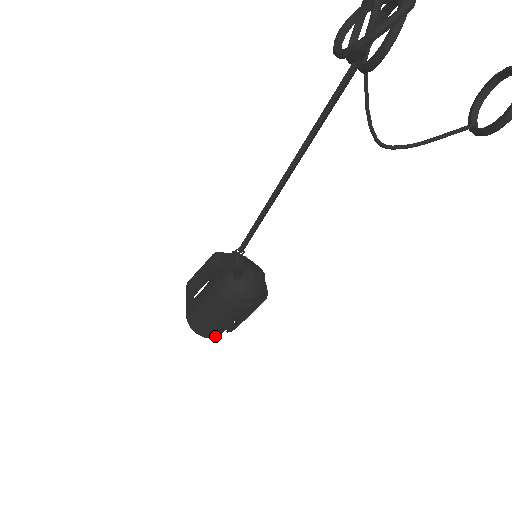
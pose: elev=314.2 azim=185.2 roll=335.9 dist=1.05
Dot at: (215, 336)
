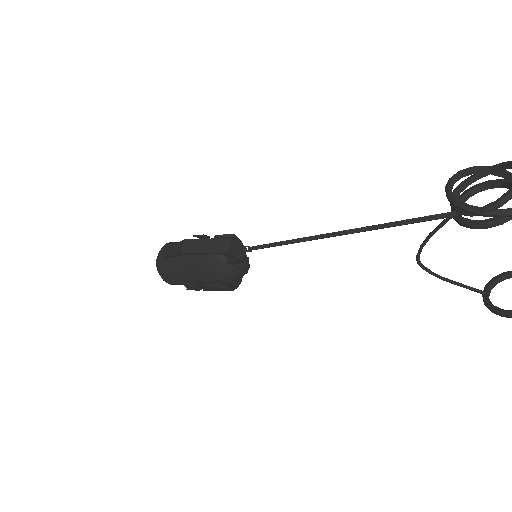
Dot at: (173, 284)
